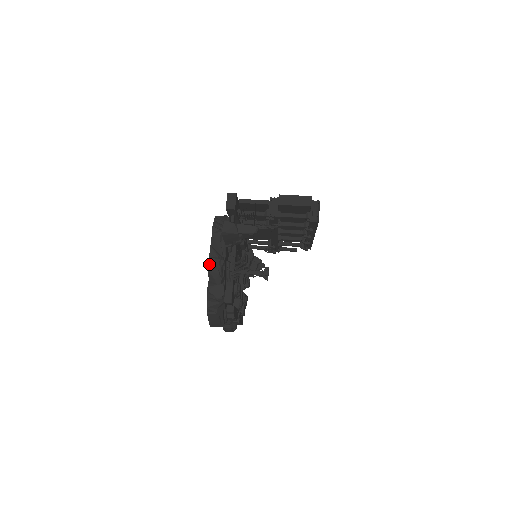
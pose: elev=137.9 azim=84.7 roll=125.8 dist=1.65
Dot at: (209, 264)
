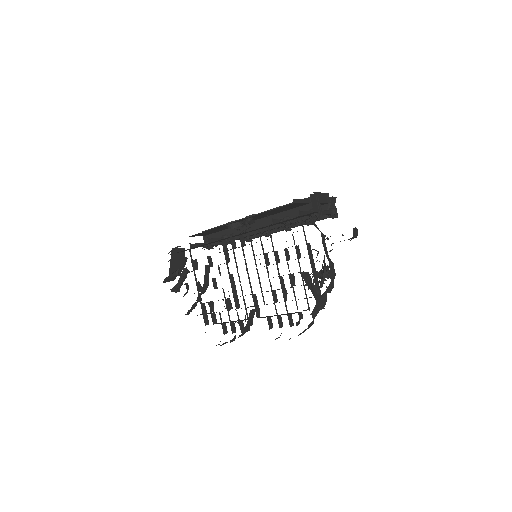
Dot at: (330, 274)
